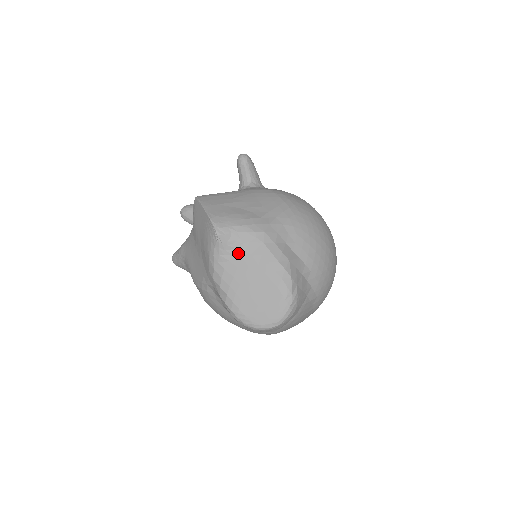
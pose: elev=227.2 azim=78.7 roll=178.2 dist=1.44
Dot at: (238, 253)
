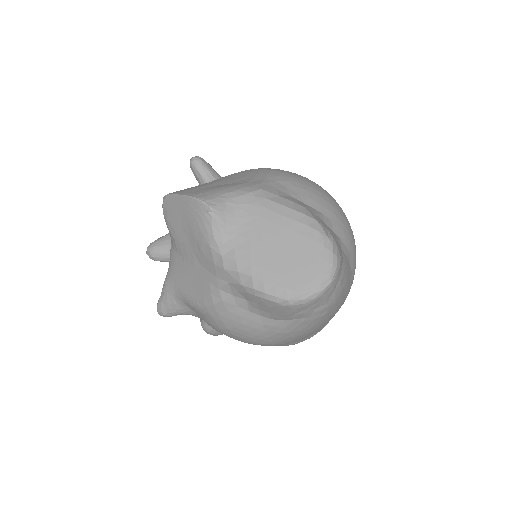
Dot at: (243, 222)
